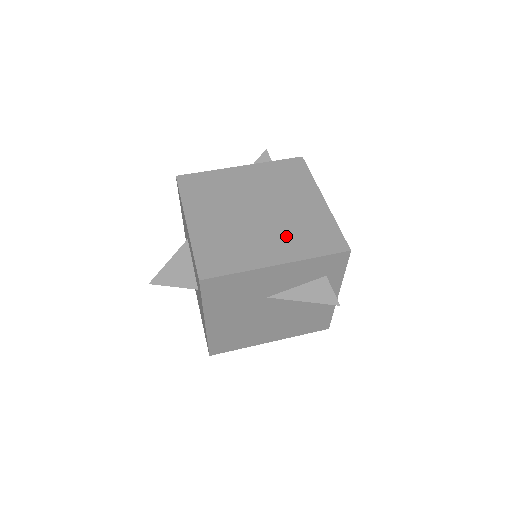
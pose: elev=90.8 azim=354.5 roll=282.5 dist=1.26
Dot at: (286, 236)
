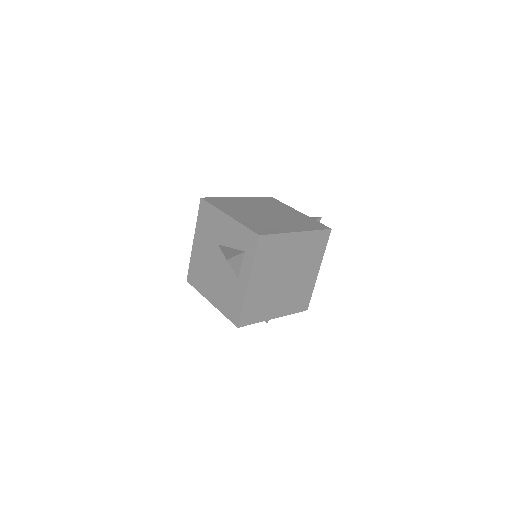
Dot at: (253, 219)
